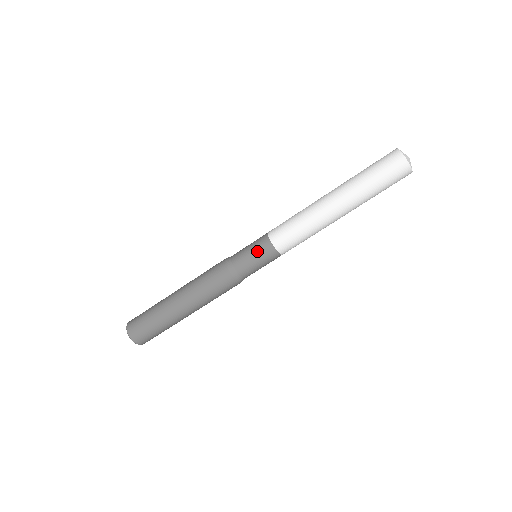
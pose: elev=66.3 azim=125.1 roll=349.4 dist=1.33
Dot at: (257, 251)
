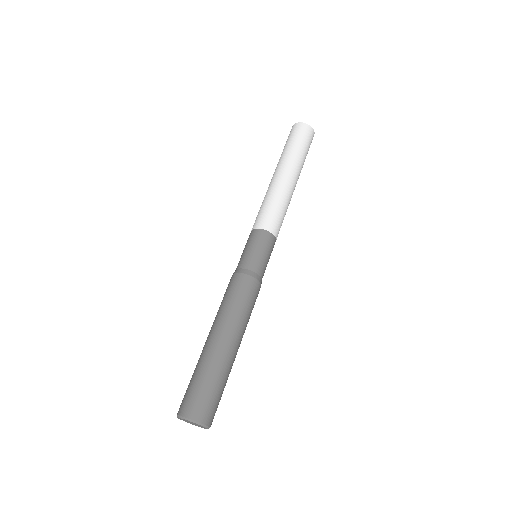
Dot at: (245, 246)
